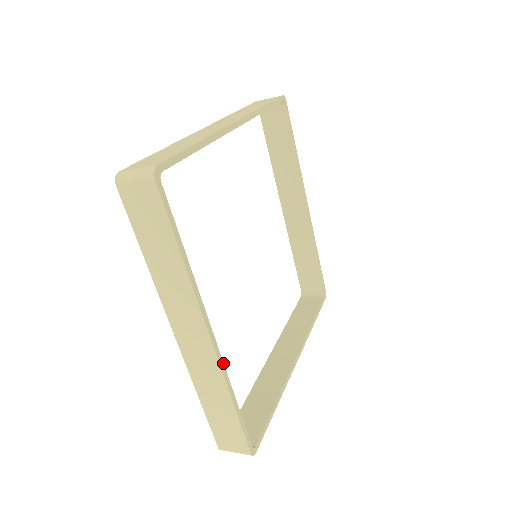
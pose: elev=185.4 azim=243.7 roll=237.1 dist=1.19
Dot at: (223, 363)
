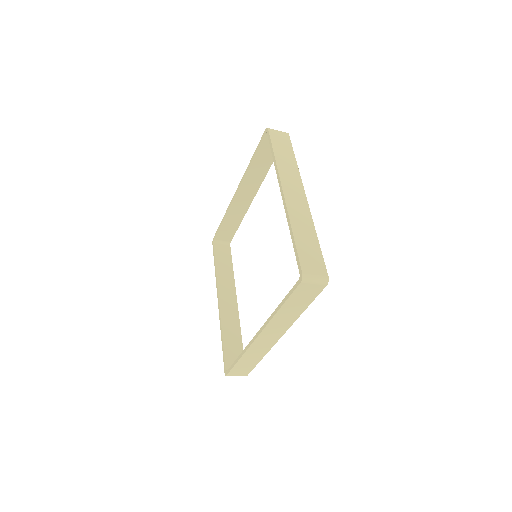
Dot at: occluded
